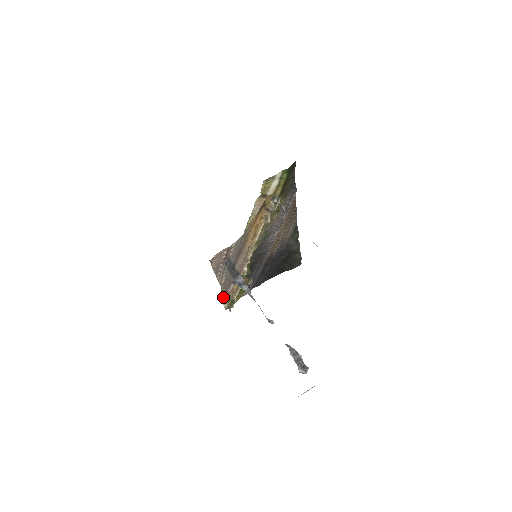
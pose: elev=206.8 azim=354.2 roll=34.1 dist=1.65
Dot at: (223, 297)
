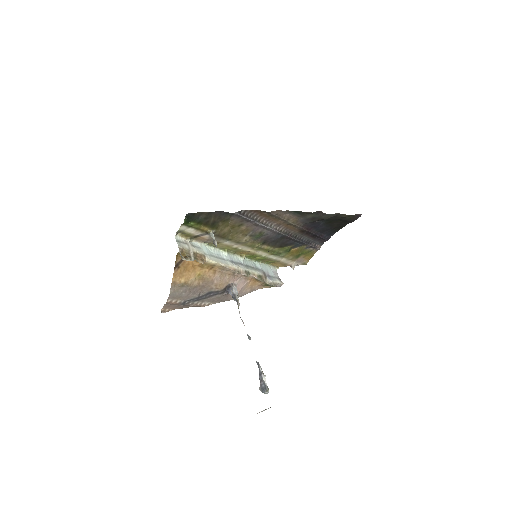
Dot at: (283, 265)
